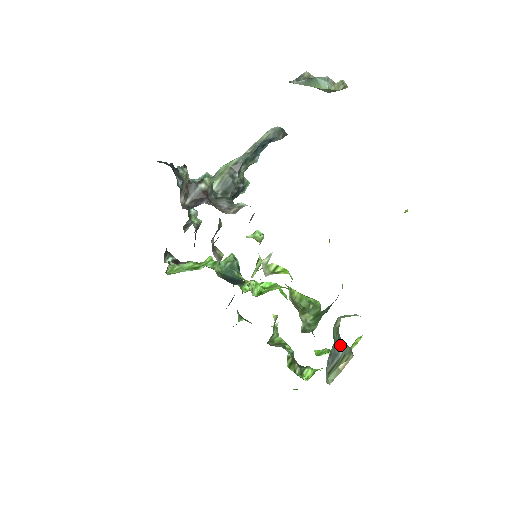
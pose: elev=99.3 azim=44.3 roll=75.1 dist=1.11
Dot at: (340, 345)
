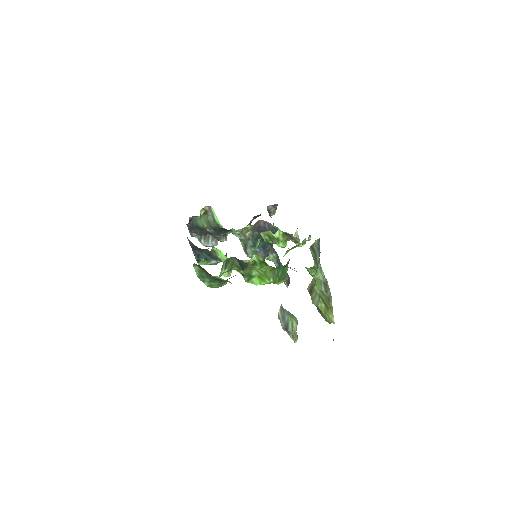
Dot at: (318, 261)
